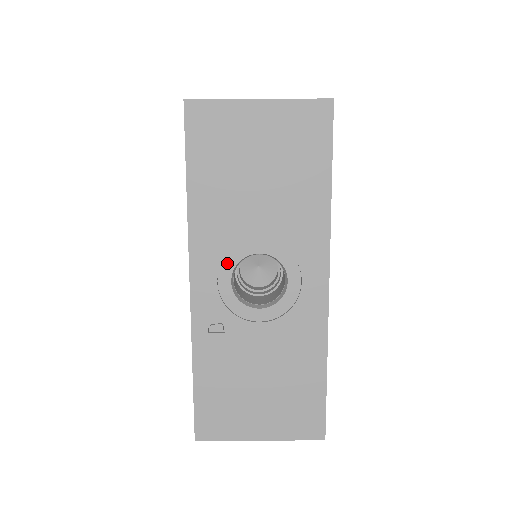
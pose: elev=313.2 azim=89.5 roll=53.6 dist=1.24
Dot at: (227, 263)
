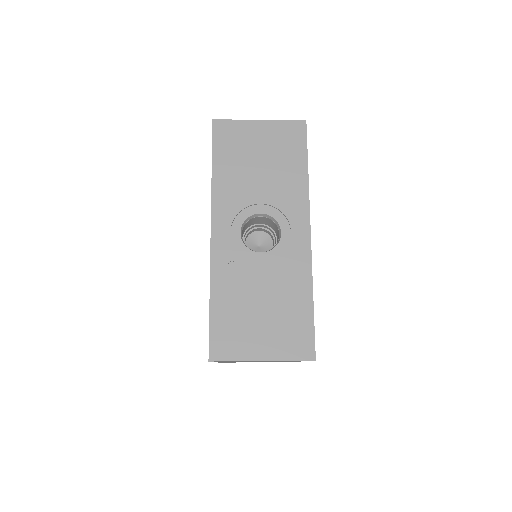
Dot at: (238, 220)
